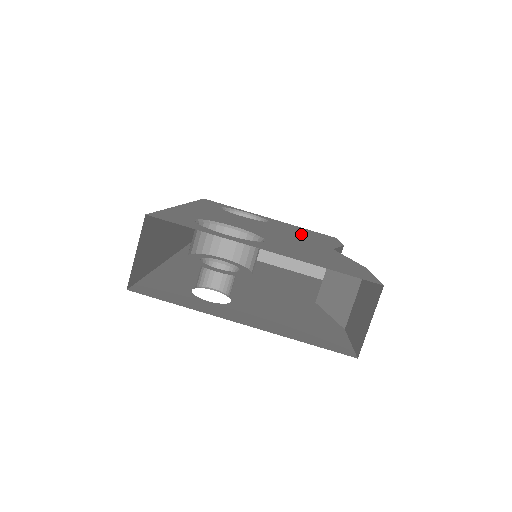
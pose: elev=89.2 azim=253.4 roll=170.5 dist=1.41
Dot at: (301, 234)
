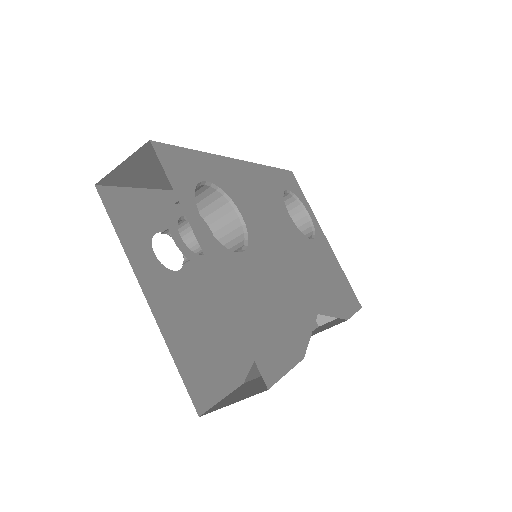
Dot at: (319, 275)
